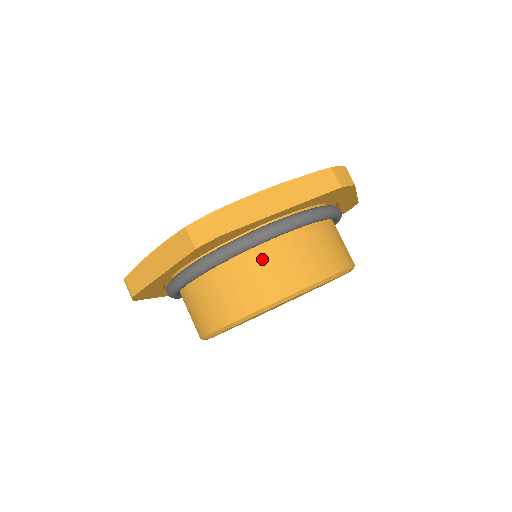
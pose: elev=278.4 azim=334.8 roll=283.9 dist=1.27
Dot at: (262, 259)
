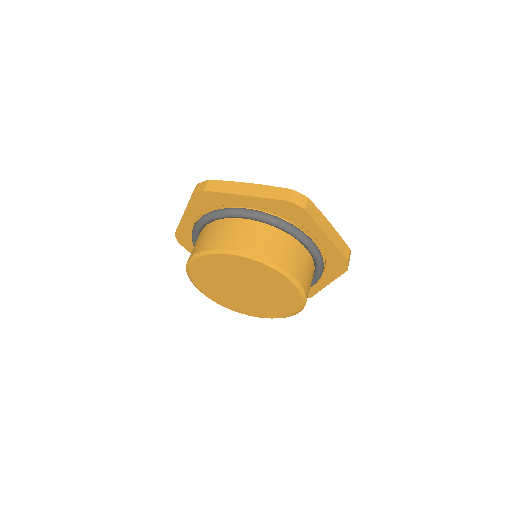
Dot at: (291, 246)
